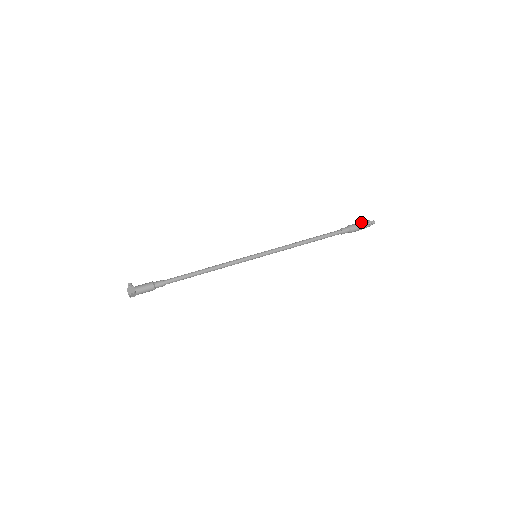
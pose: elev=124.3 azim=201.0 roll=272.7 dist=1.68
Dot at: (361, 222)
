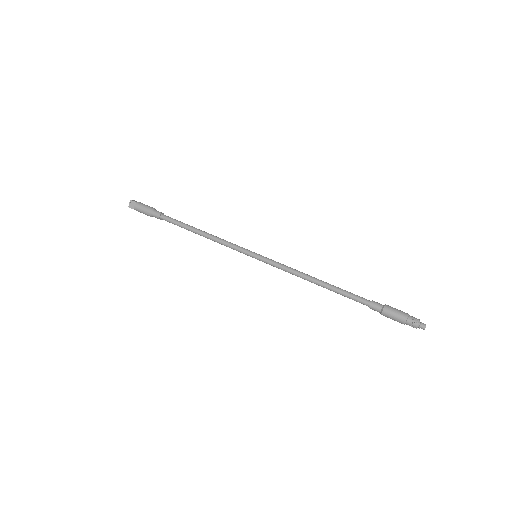
Dot at: occluded
